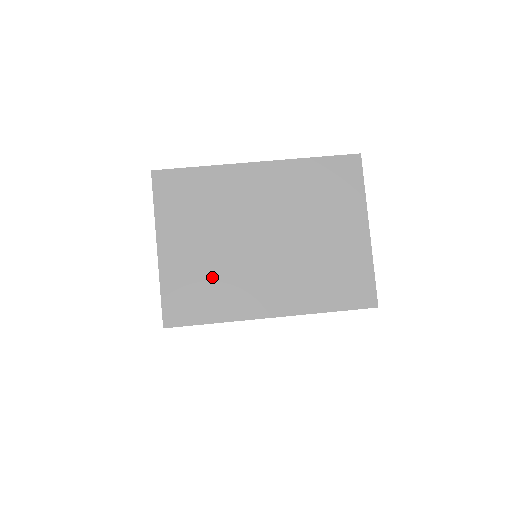
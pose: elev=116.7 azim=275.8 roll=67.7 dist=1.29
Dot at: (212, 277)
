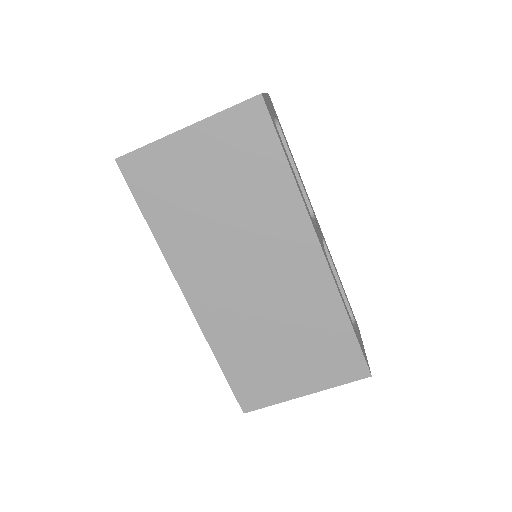
Dot at: occluded
